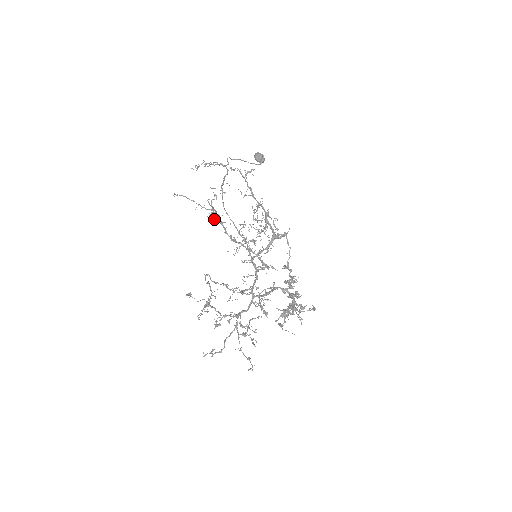
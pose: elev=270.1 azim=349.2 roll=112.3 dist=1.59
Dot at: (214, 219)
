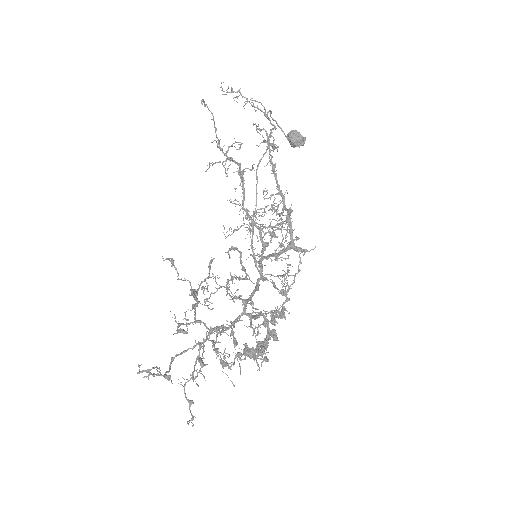
Dot at: (242, 173)
